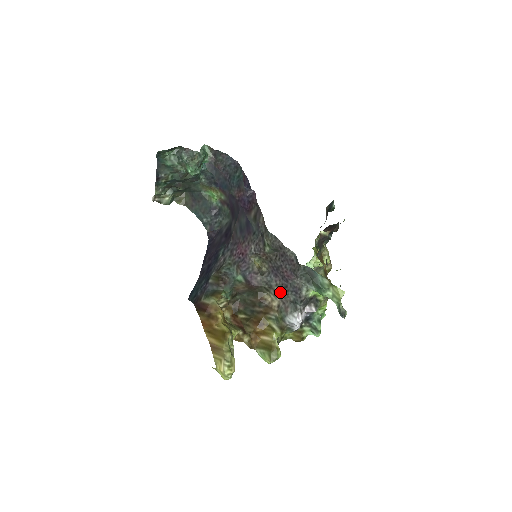
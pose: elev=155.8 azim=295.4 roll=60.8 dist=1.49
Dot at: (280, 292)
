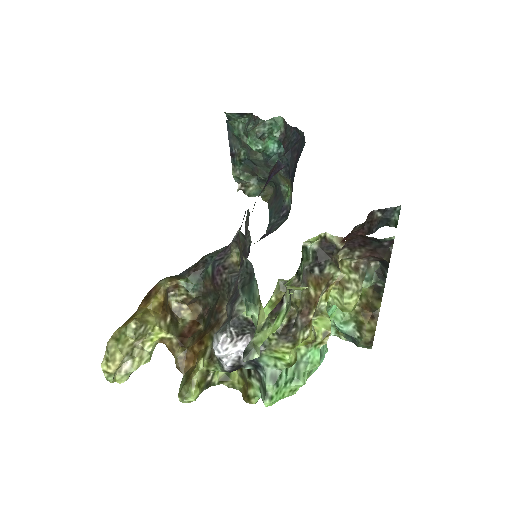
Dot at: occluded
